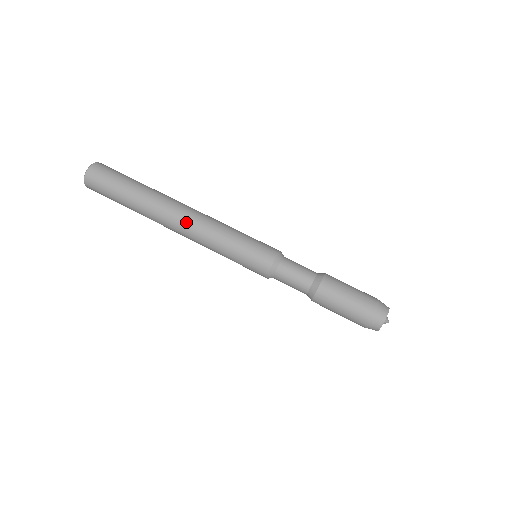
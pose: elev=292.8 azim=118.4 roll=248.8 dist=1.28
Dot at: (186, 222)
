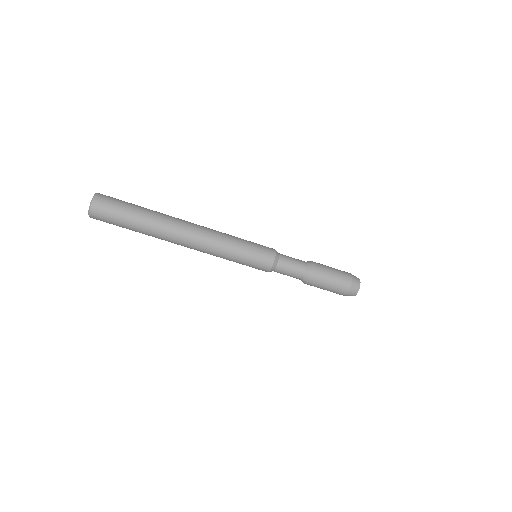
Dot at: (196, 241)
